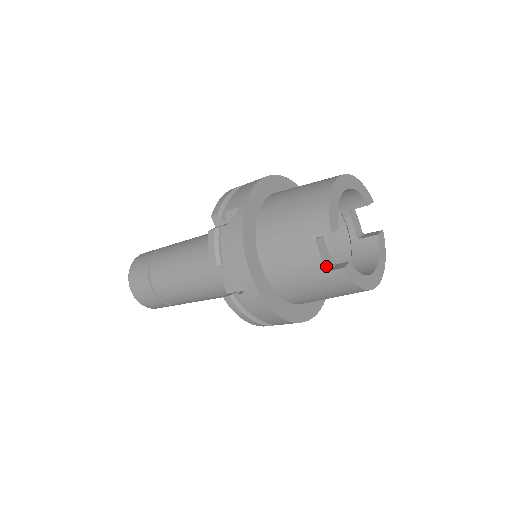
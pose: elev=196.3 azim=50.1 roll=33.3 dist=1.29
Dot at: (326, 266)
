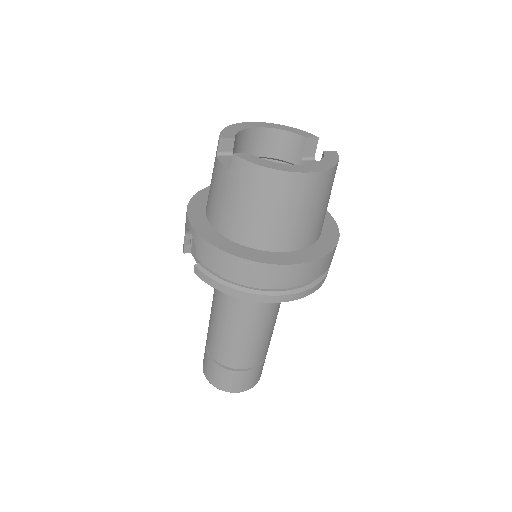
Dot at: (229, 169)
